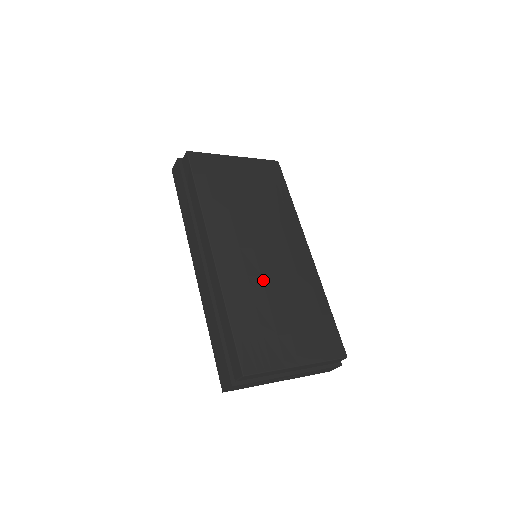
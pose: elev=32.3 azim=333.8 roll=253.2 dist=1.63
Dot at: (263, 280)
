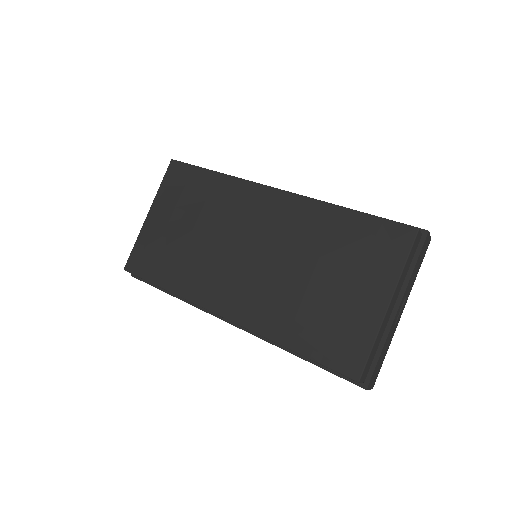
Dot at: (277, 281)
